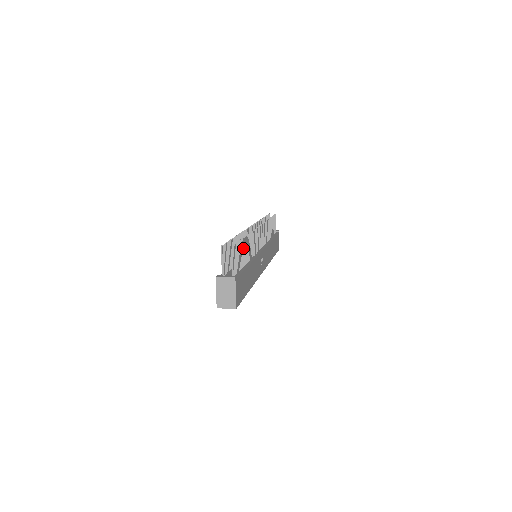
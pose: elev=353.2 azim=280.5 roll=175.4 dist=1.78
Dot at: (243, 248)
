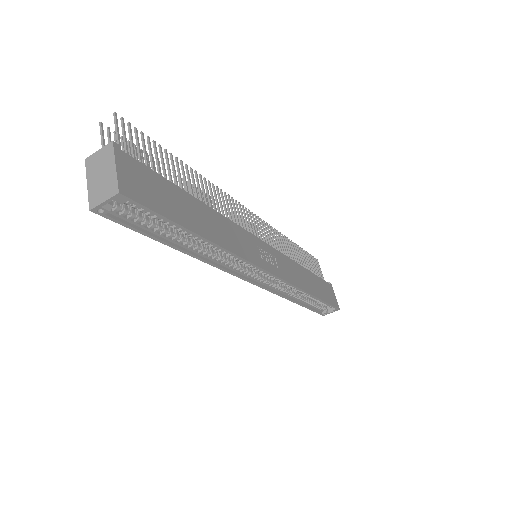
Dot at: (173, 166)
